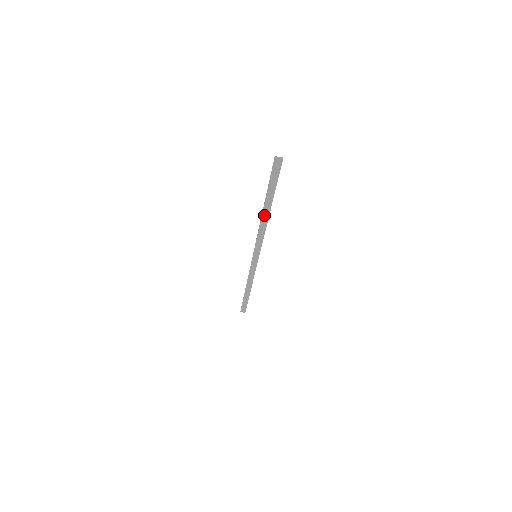
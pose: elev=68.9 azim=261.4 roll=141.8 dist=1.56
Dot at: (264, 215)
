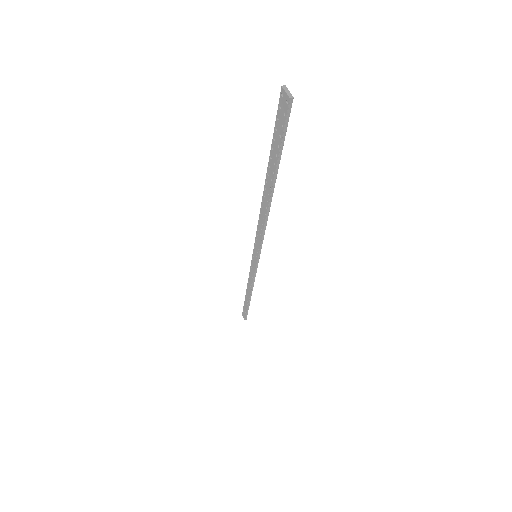
Dot at: (265, 196)
